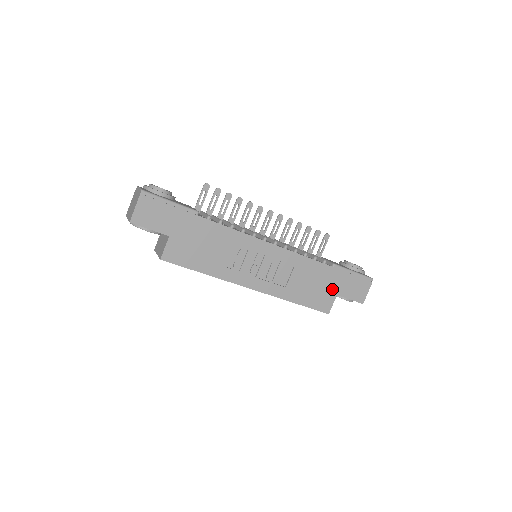
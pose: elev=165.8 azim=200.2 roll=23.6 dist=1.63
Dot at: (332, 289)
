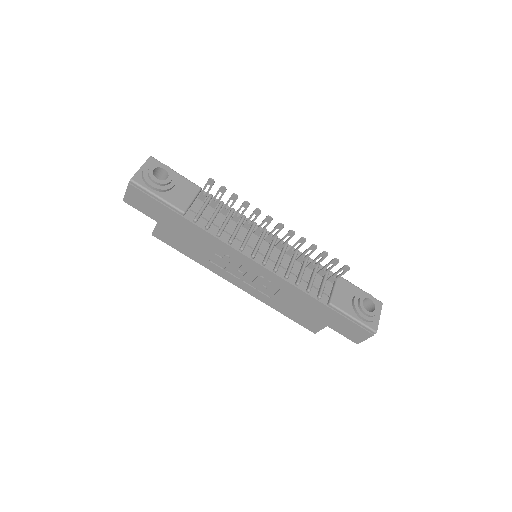
Dot at: (322, 320)
